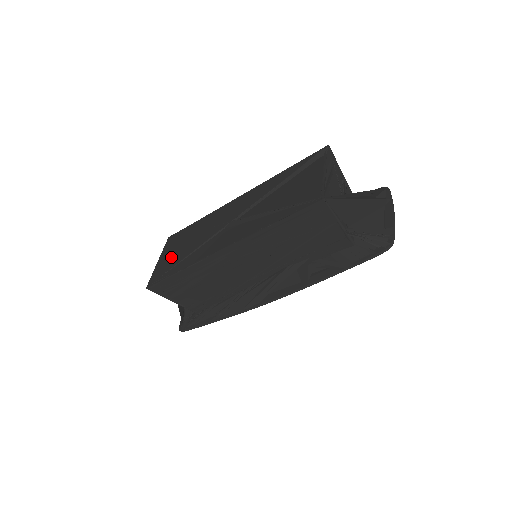
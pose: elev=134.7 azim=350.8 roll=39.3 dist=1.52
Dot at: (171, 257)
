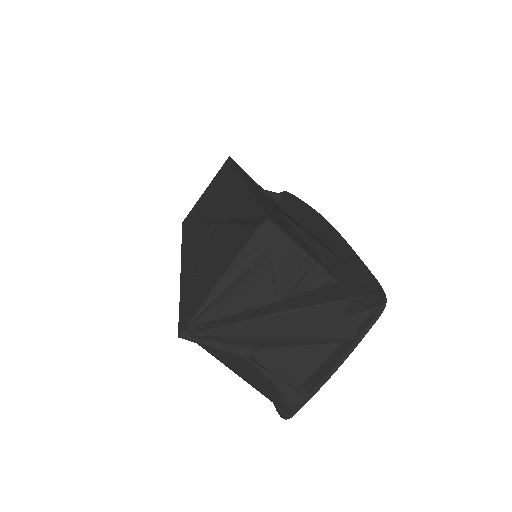
Dot at: (202, 202)
